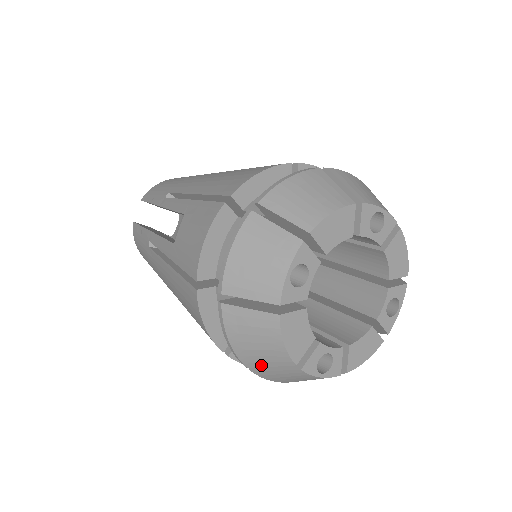
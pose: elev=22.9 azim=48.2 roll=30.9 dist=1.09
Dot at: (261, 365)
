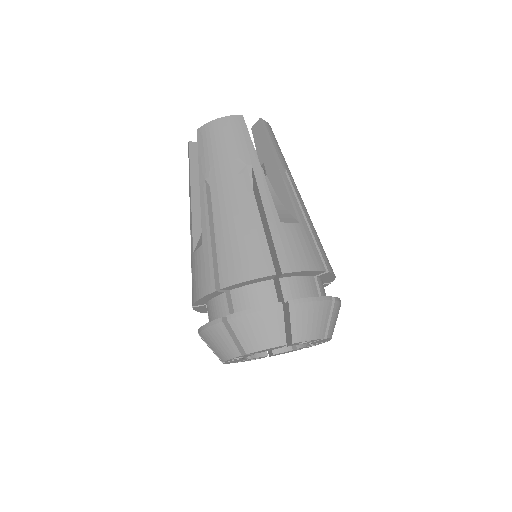
Dot at: occluded
